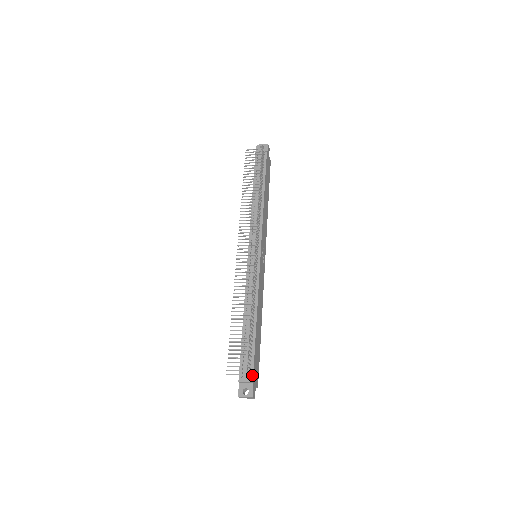
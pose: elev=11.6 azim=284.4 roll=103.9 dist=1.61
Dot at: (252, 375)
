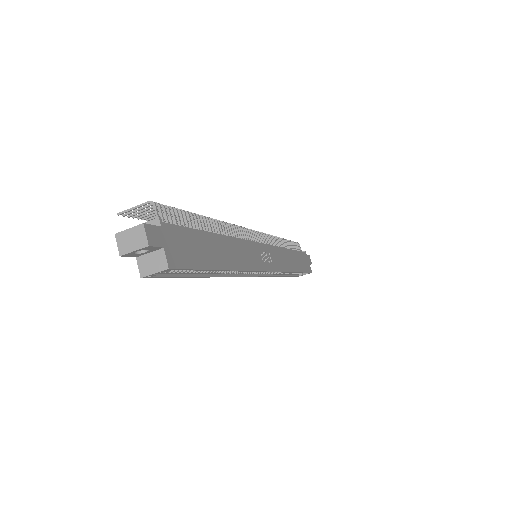
Dot at: (166, 223)
